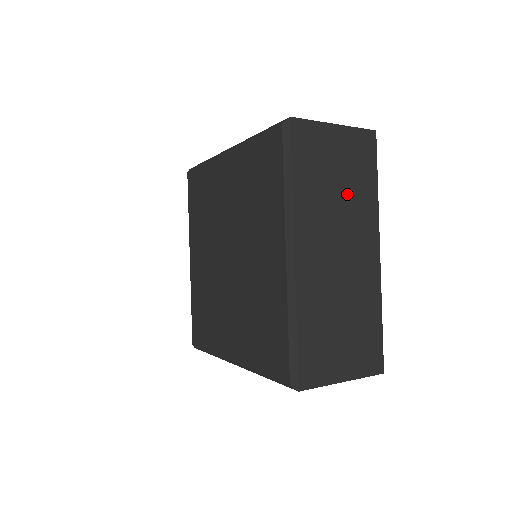
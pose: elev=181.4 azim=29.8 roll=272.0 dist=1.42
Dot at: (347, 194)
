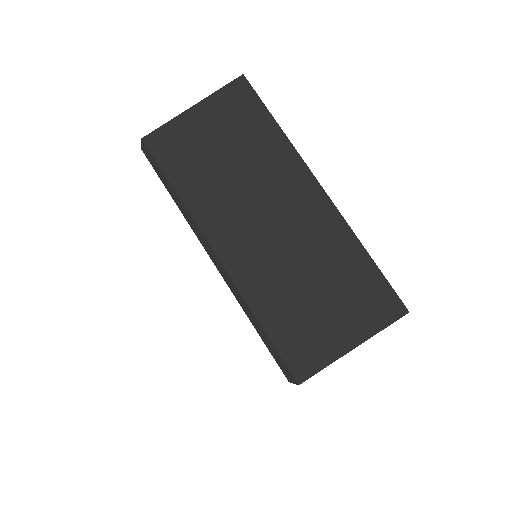
Dot at: (244, 160)
